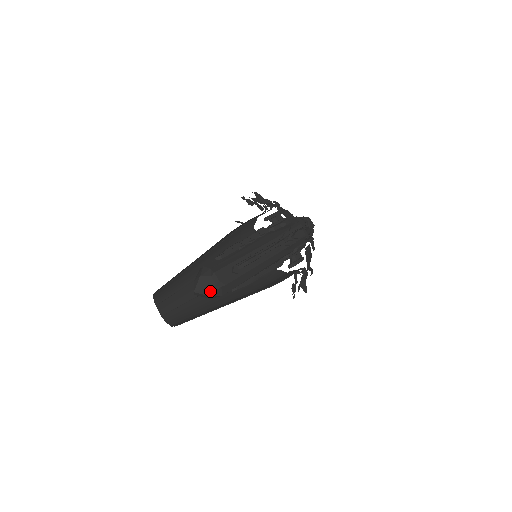
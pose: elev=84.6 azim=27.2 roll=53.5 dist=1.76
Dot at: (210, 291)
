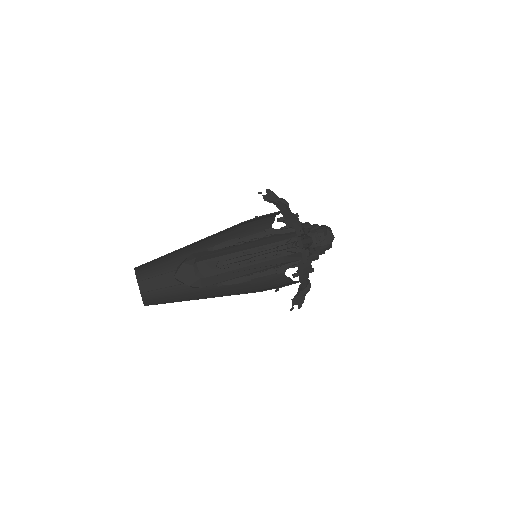
Dot at: (189, 280)
